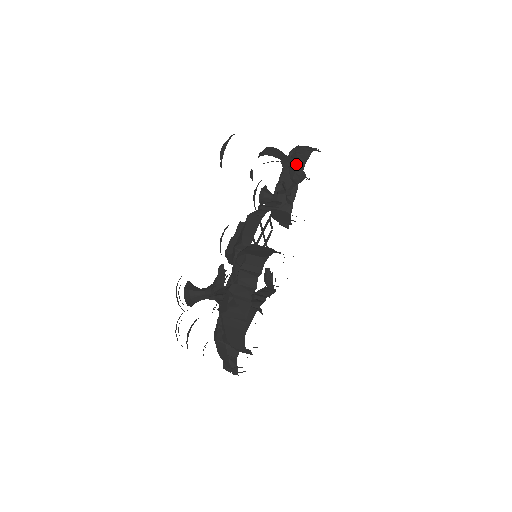
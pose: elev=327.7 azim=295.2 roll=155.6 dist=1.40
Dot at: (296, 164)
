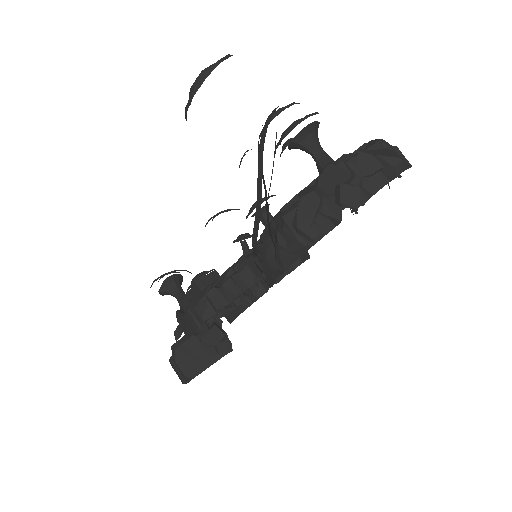
Dot at: (272, 258)
